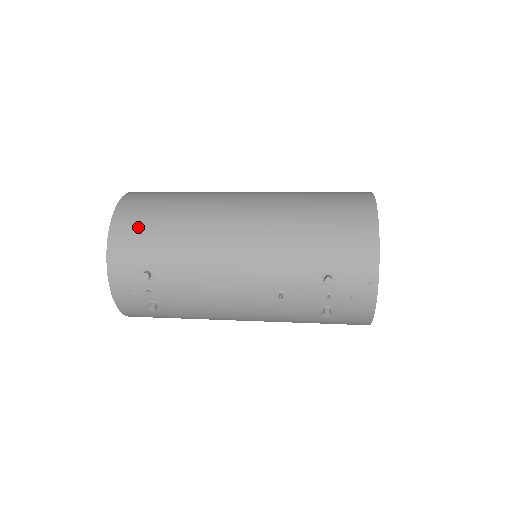
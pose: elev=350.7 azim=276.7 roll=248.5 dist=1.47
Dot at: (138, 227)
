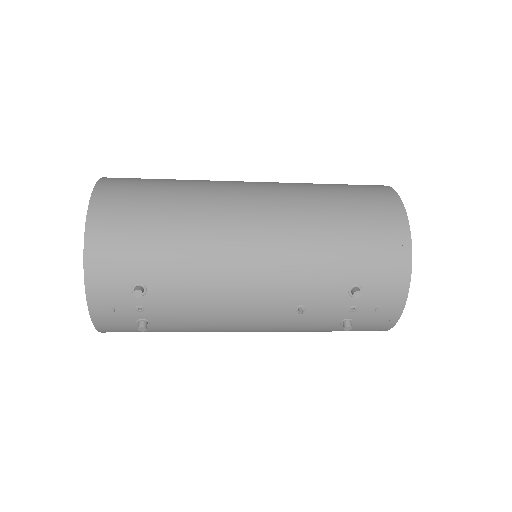
Dot at: (124, 231)
